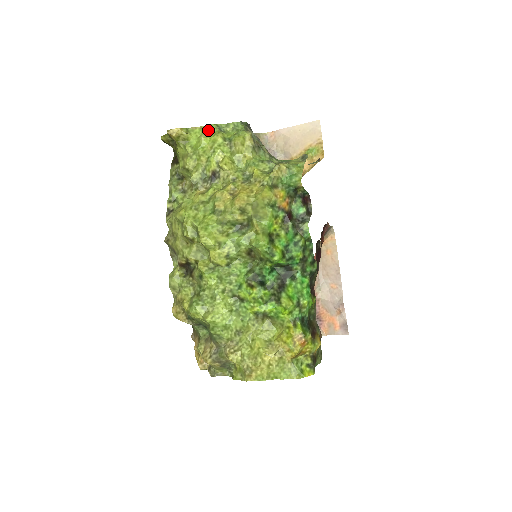
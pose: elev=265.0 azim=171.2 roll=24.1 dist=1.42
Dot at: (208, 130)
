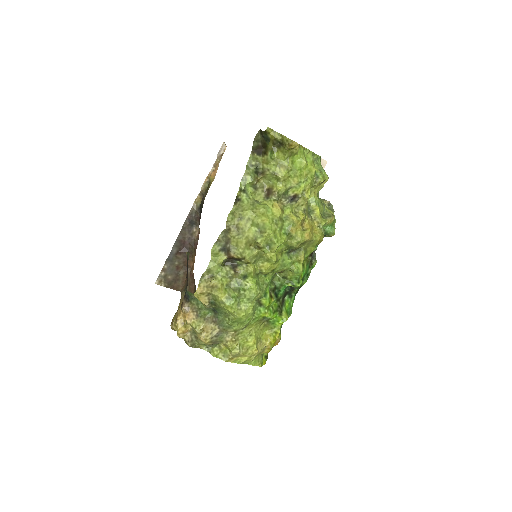
Dot at: (307, 154)
